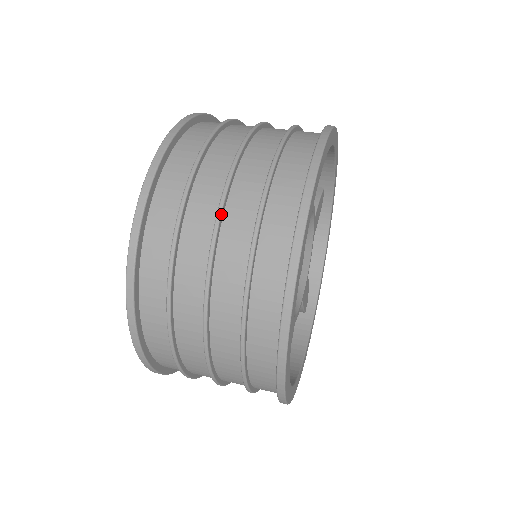
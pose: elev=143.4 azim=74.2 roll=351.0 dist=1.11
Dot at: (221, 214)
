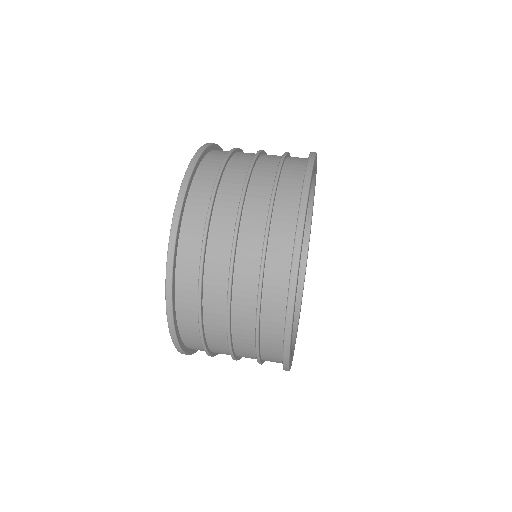
Dot at: (251, 171)
